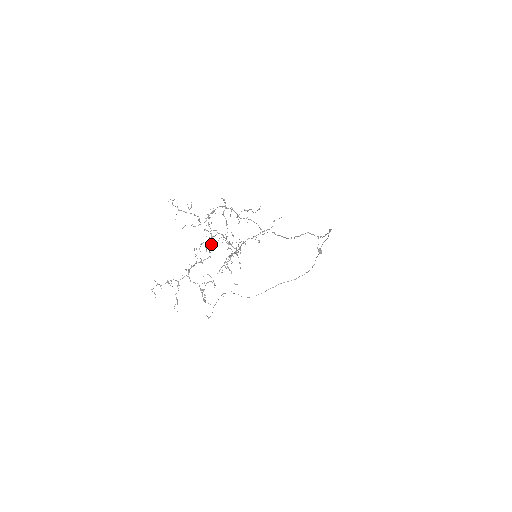
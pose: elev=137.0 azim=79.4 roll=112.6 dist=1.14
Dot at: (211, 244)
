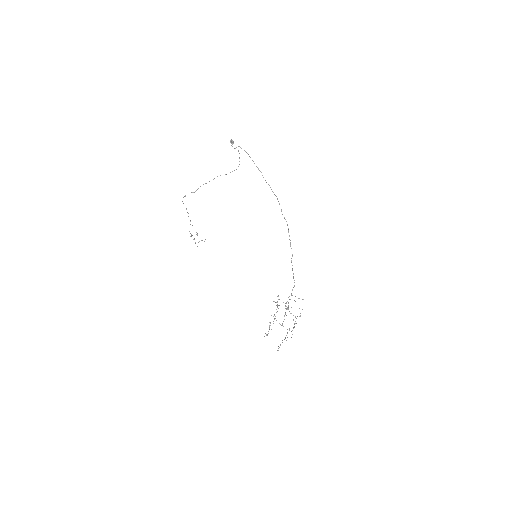
Dot at: occluded
